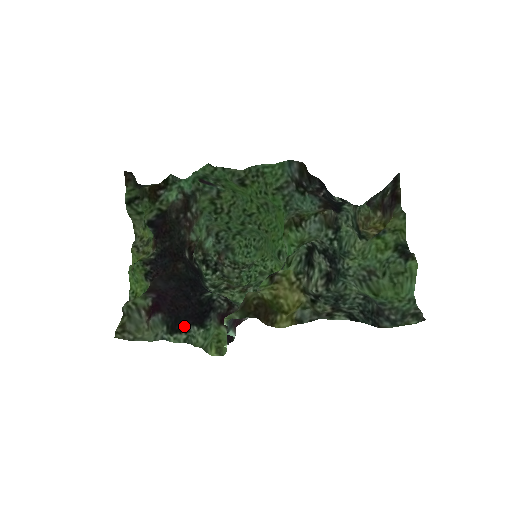
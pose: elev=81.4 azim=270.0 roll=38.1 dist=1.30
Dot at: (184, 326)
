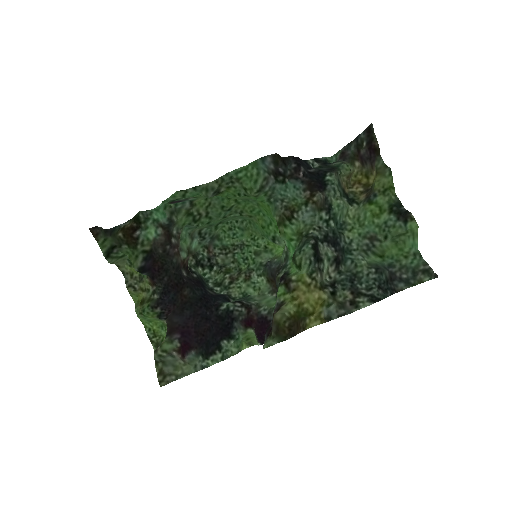
Dot at: (215, 346)
